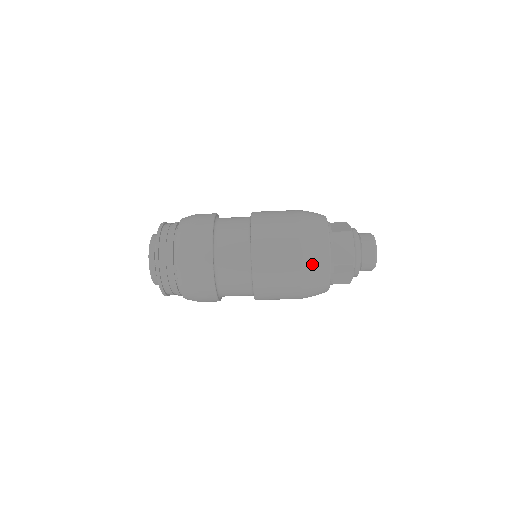
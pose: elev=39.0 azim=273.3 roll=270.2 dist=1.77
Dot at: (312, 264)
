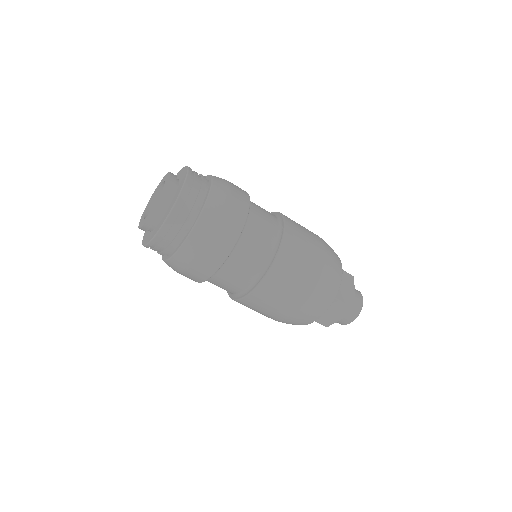
Dot at: (326, 284)
